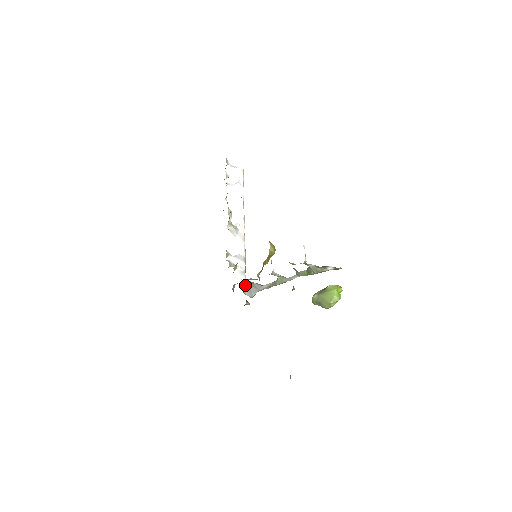
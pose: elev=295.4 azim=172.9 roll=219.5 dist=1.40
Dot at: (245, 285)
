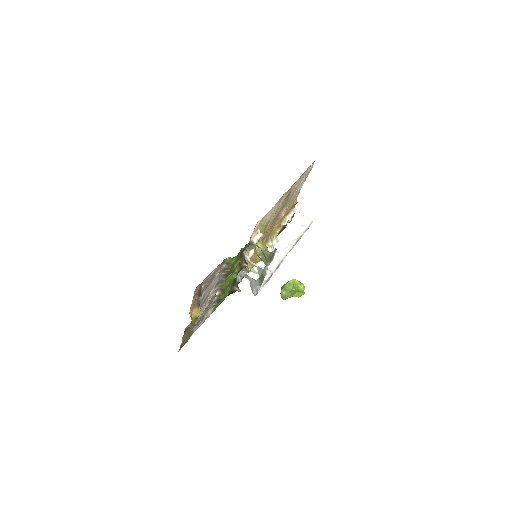
Dot at: occluded
